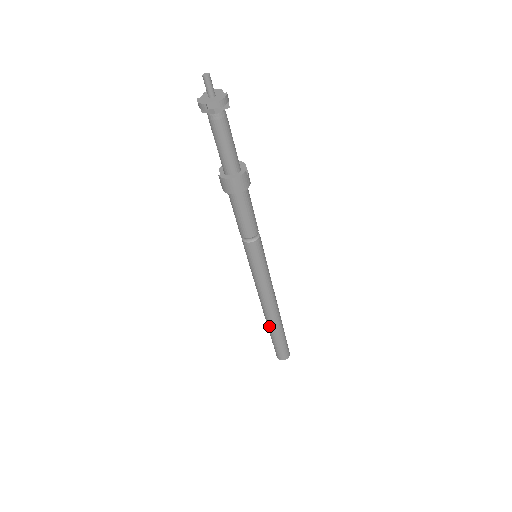
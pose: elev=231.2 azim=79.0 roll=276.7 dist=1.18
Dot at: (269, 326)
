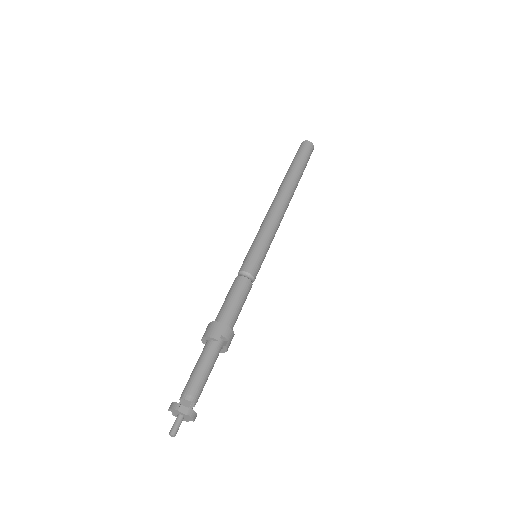
Dot at: occluded
